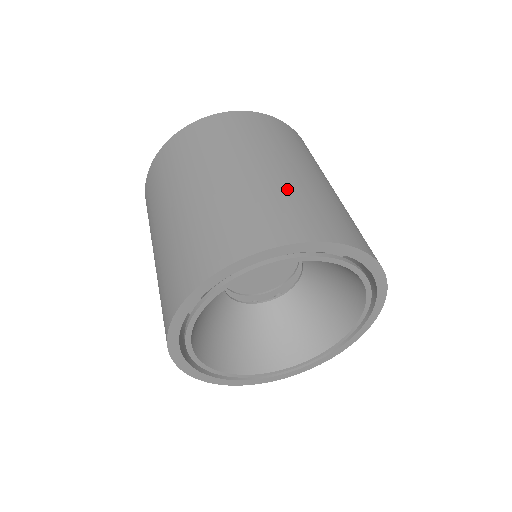
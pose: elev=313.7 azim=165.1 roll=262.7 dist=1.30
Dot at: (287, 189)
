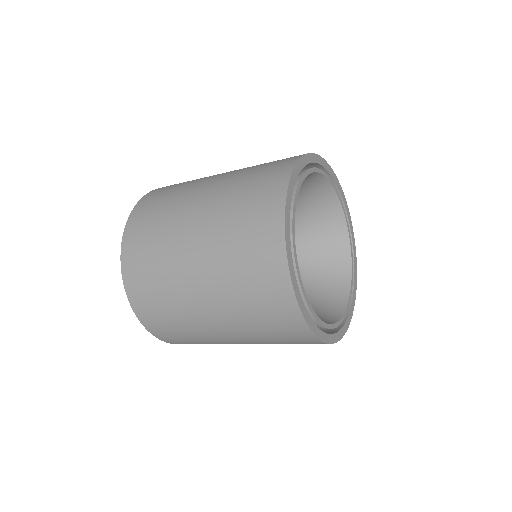
Dot at: occluded
